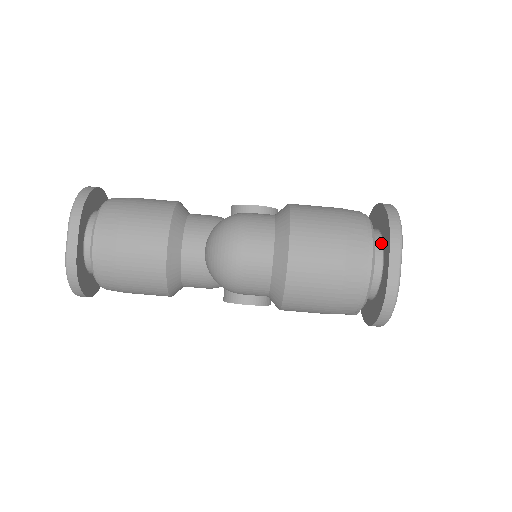
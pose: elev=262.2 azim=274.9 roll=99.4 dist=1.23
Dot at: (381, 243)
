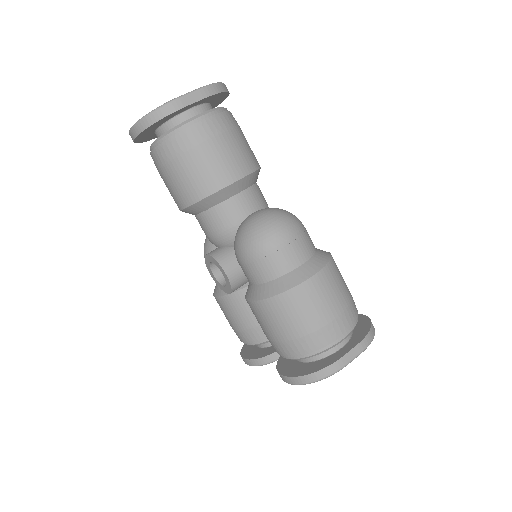
Dot at: (350, 335)
